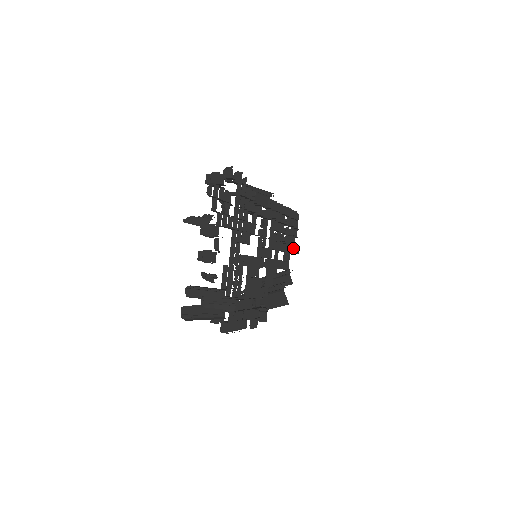
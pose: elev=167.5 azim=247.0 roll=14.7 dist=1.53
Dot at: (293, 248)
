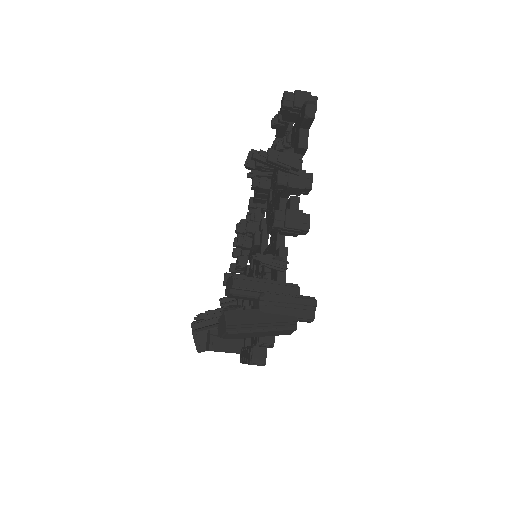
Dot at: occluded
